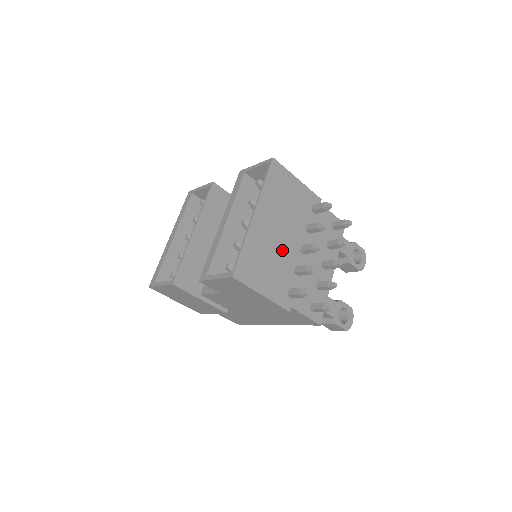
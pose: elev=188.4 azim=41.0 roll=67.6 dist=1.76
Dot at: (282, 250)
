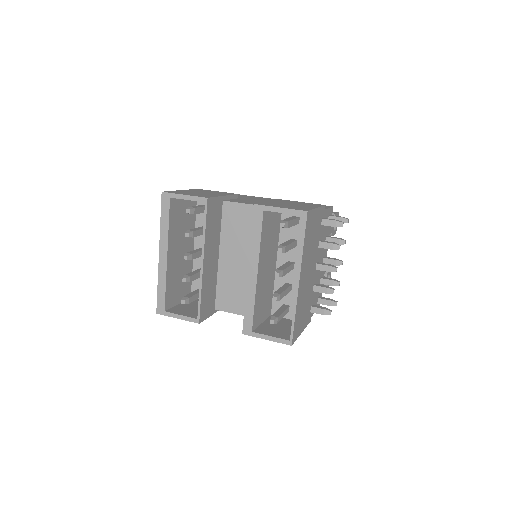
Dot at: (309, 284)
